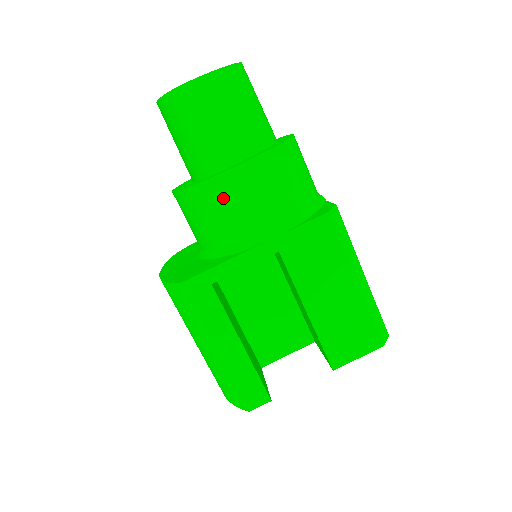
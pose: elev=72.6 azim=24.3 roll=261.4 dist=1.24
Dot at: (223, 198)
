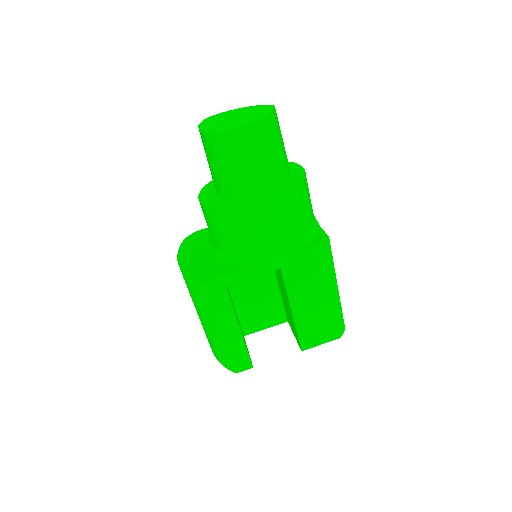
Dot at: (246, 224)
